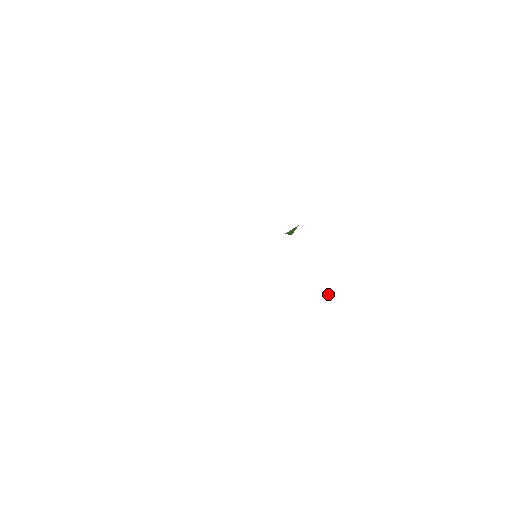
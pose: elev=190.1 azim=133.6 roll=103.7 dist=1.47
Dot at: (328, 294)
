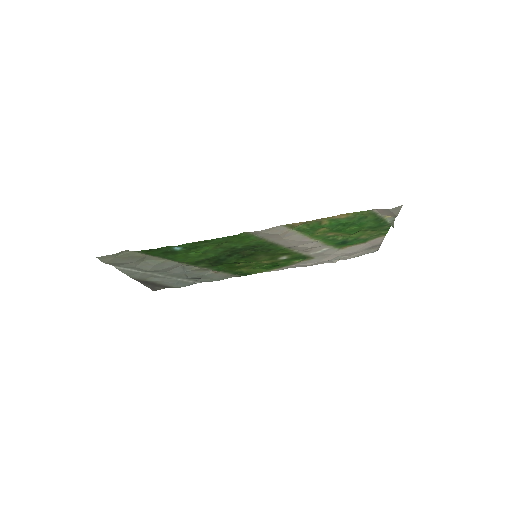
Dot at: (392, 226)
